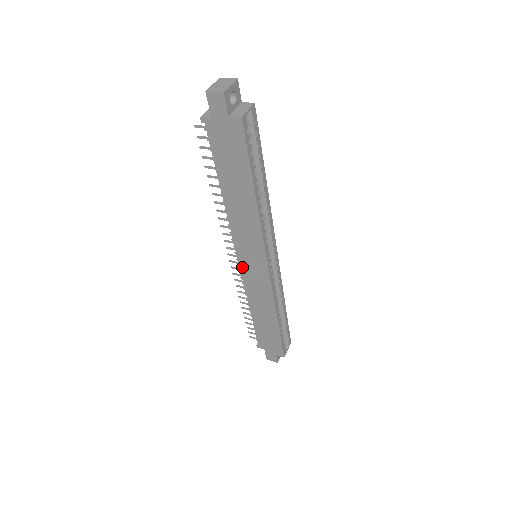
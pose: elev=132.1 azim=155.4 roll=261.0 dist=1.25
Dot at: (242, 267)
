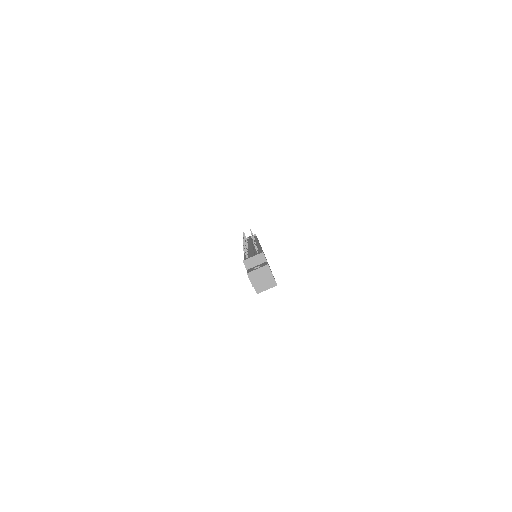
Dot at: occluded
